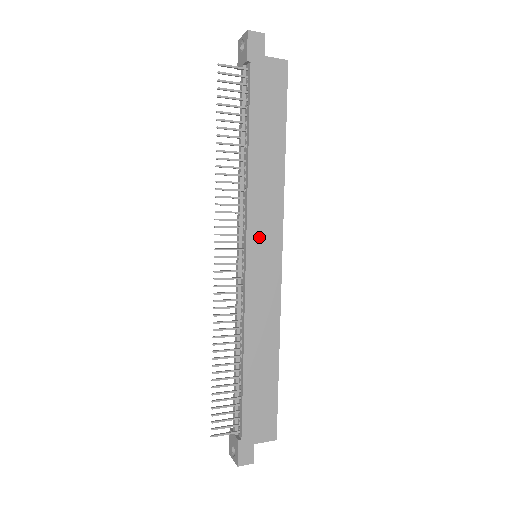
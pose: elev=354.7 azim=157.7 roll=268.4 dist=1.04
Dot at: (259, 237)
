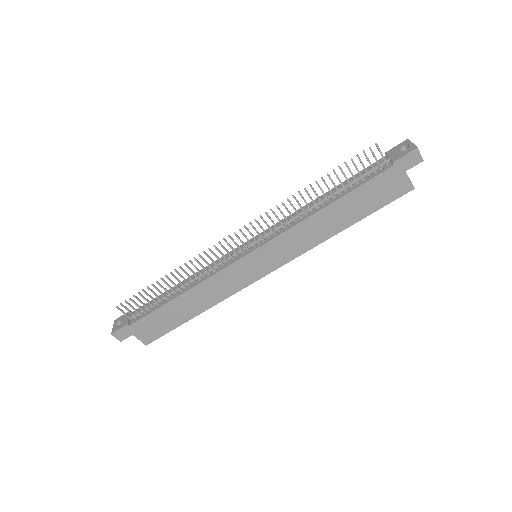
Dot at: (270, 252)
